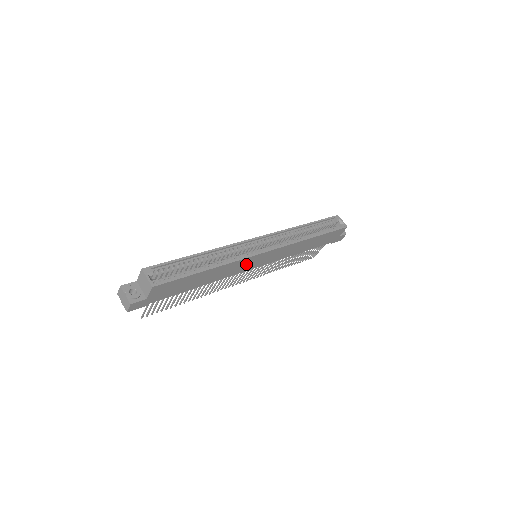
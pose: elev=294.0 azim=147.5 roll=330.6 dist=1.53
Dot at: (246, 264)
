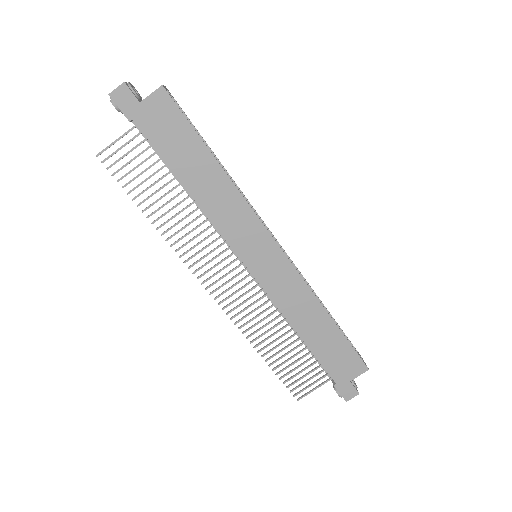
Dot at: (245, 231)
